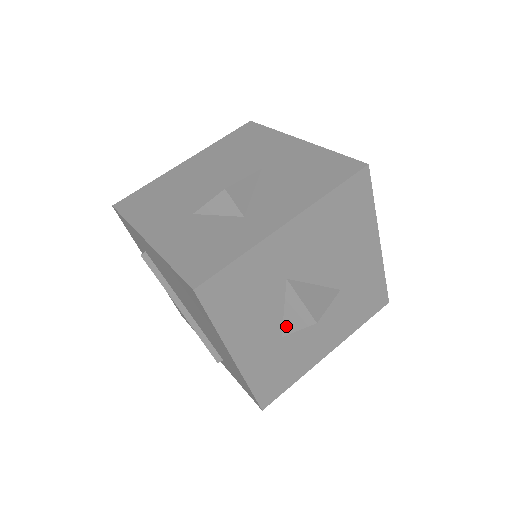
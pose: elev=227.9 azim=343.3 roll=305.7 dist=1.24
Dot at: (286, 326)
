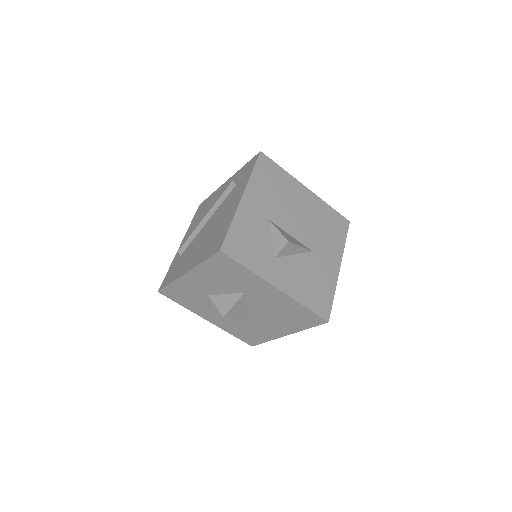
Dot at: (216, 297)
